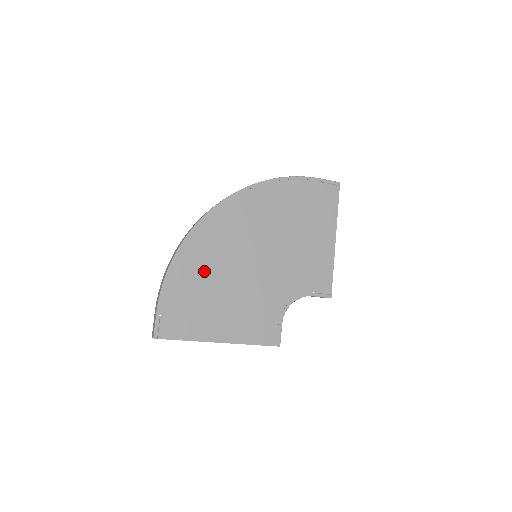
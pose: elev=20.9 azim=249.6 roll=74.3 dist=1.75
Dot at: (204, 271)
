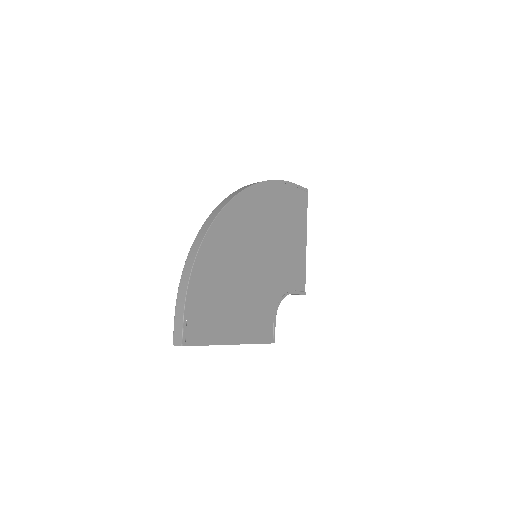
Dot at: (220, 271)
